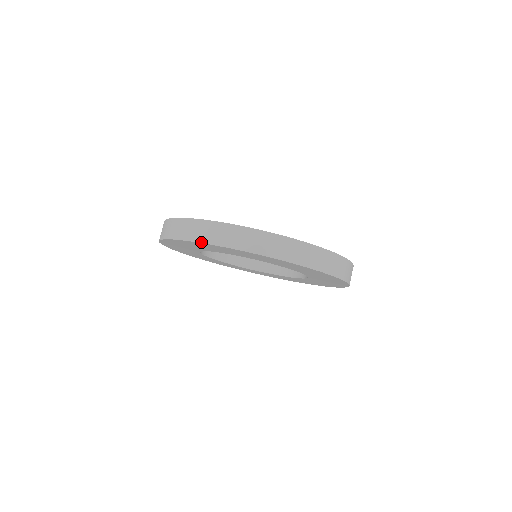
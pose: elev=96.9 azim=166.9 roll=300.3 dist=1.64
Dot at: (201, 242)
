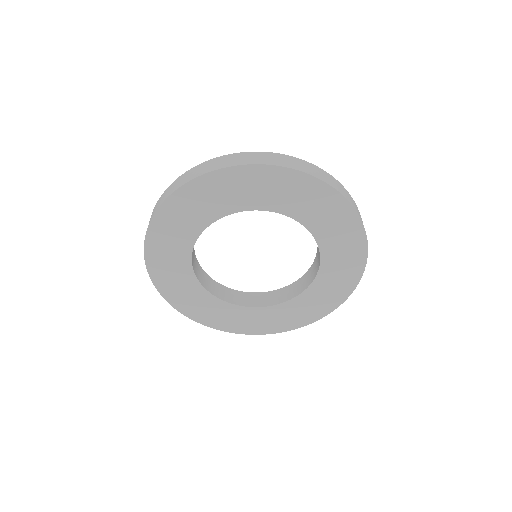
Dot at: (176, 189)
